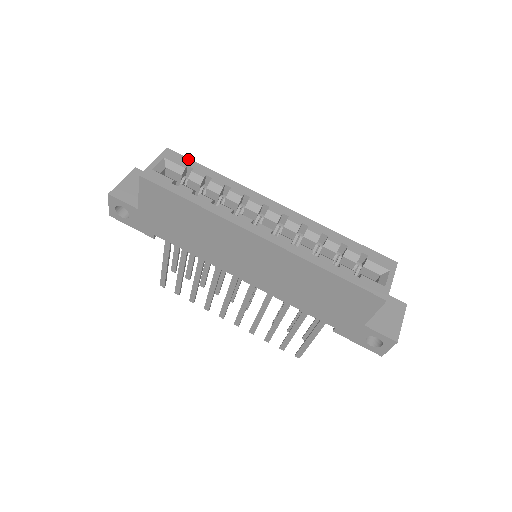
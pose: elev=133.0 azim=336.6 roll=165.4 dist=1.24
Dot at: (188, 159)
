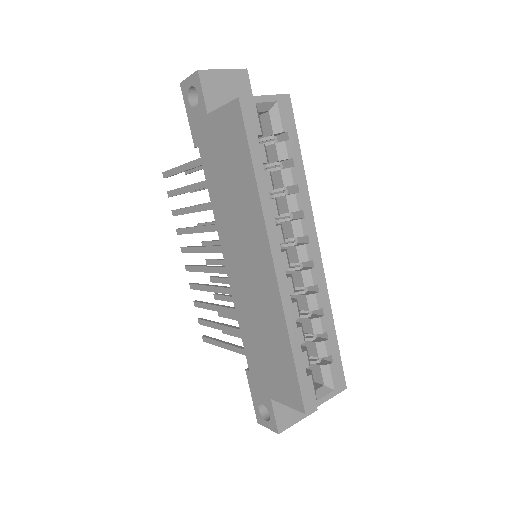
Dot at: (295, 125)
